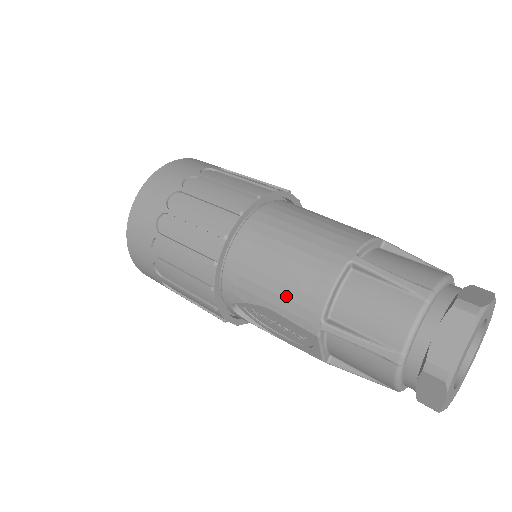
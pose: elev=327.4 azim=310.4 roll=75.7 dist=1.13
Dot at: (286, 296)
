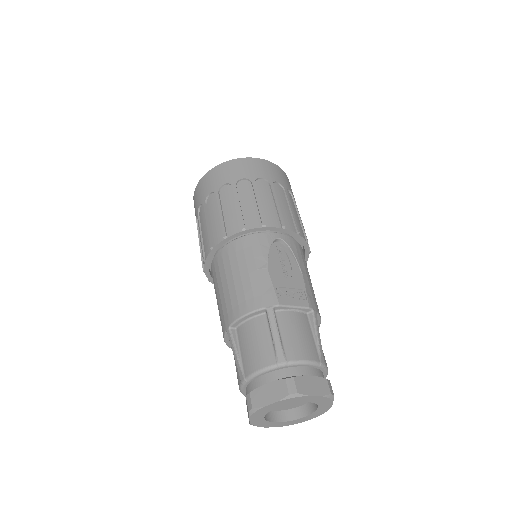
Dot at: occluded
